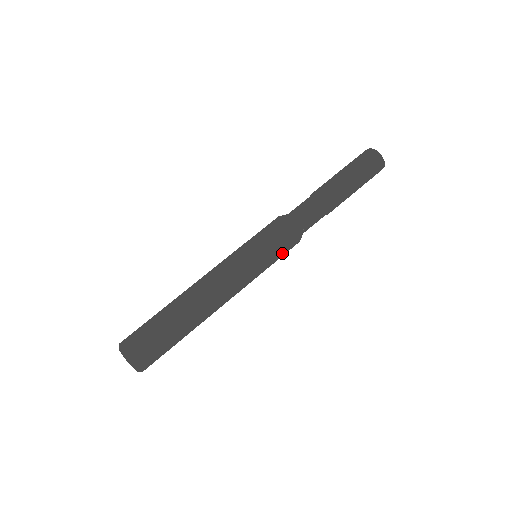
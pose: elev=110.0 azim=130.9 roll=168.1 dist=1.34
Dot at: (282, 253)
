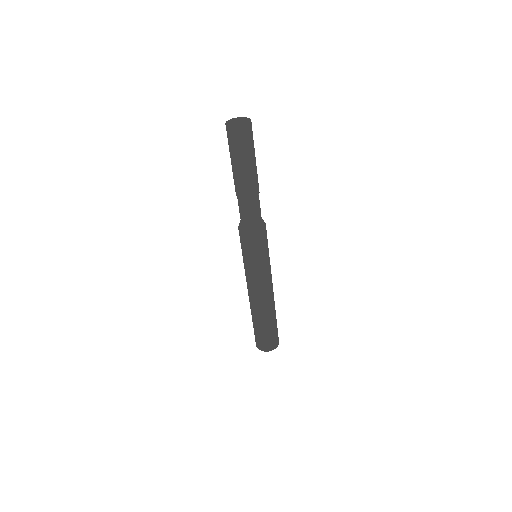
Dot at: (265, 245)
